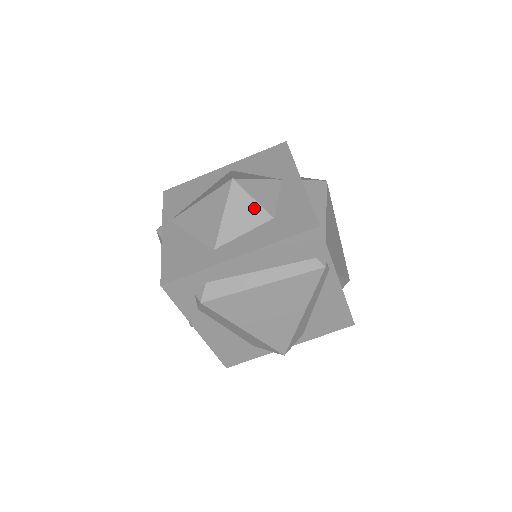
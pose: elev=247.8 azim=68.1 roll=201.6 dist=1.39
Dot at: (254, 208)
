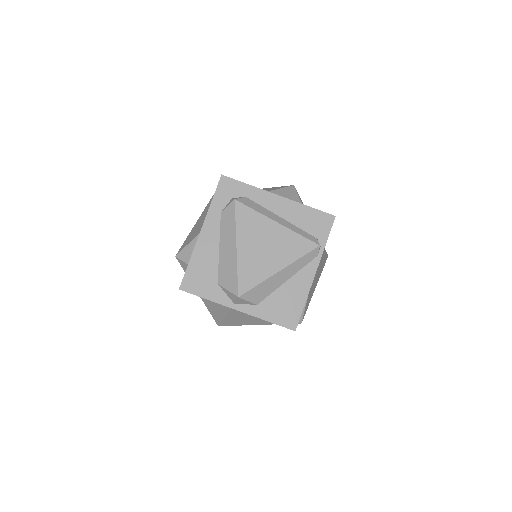
Dot at: (297, 200)
